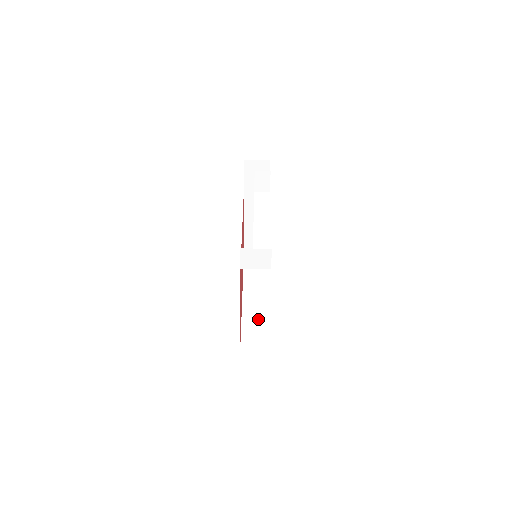
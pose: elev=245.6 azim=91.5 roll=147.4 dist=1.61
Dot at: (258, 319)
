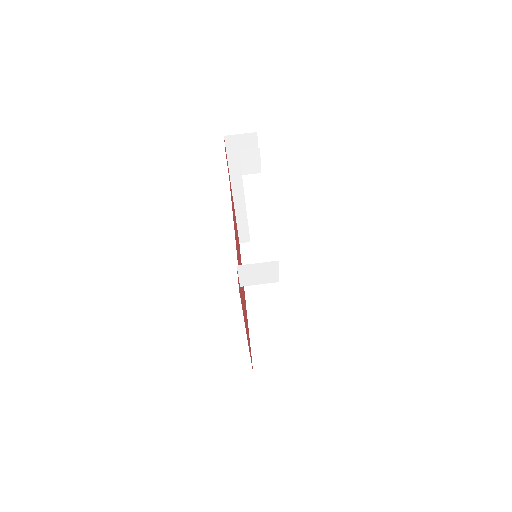
Dot at: (268, 325)
